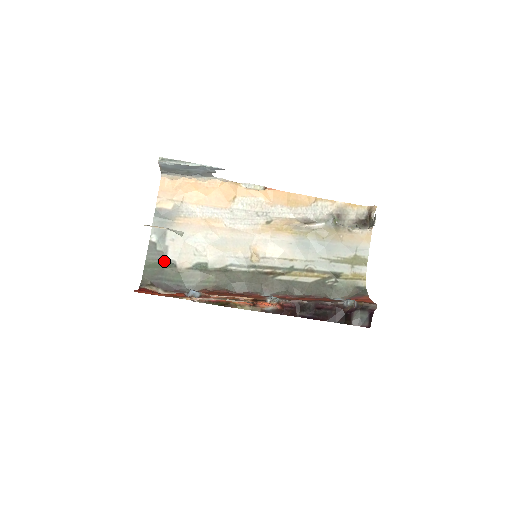
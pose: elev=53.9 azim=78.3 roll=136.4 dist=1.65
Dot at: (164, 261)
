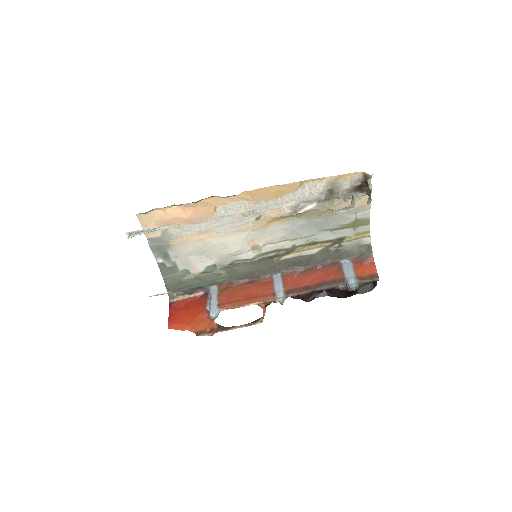
Dot at: (178, 273)
